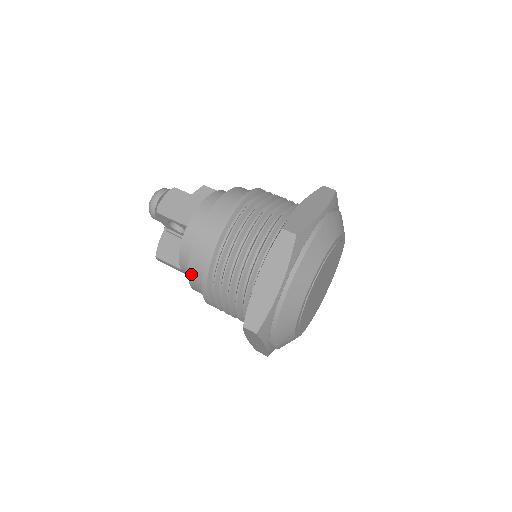
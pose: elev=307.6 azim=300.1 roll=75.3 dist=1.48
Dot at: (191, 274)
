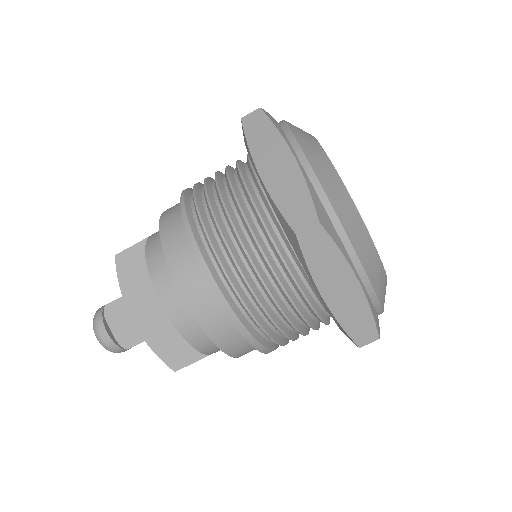
Dot at: (236, 355)
